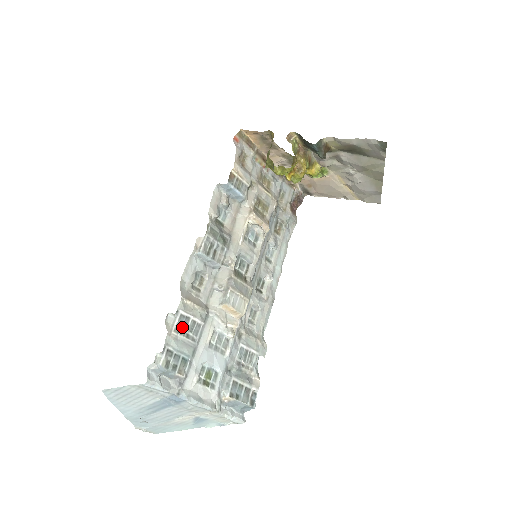
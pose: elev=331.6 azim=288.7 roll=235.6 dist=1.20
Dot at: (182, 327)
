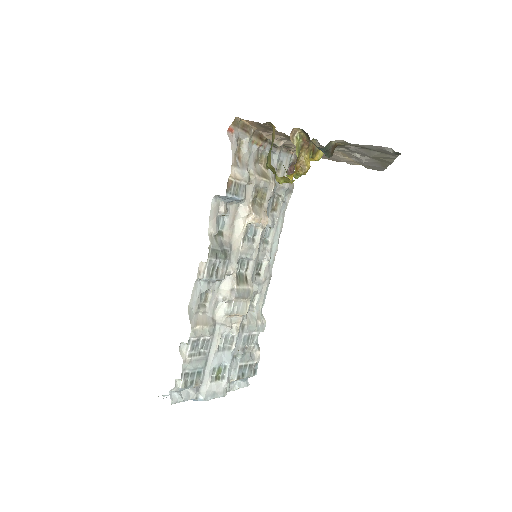
Dot at: (194, 350)
